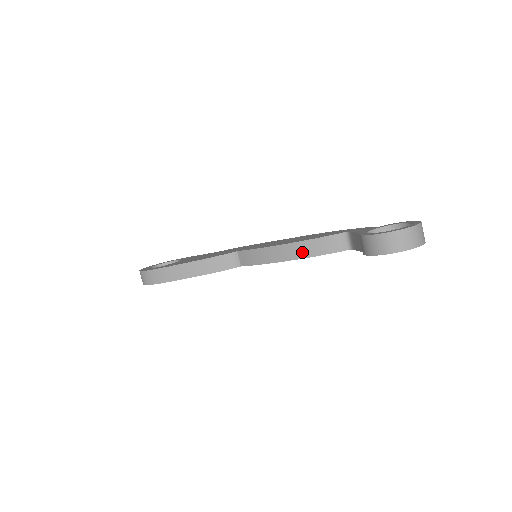
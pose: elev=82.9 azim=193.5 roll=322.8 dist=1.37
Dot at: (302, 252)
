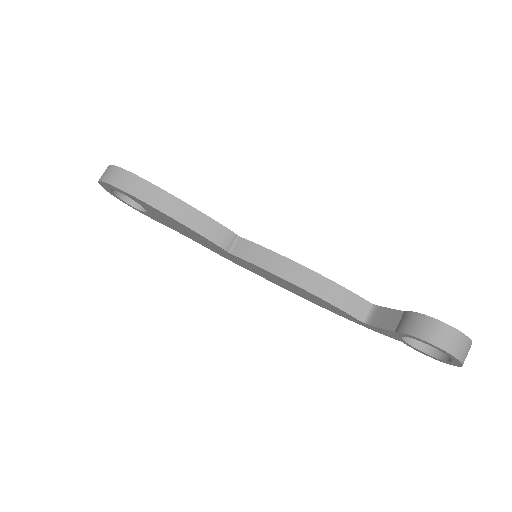
Dot at: (317, 287)
